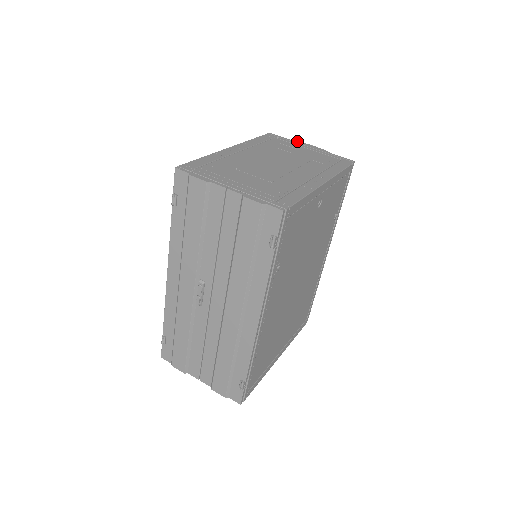
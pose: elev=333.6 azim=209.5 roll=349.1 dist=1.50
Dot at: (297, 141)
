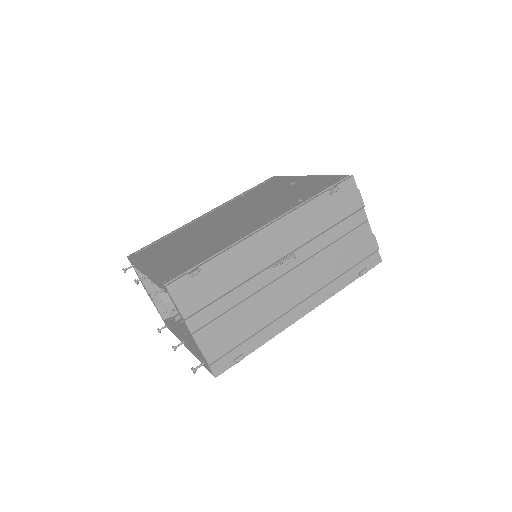
Dot at: occluded
